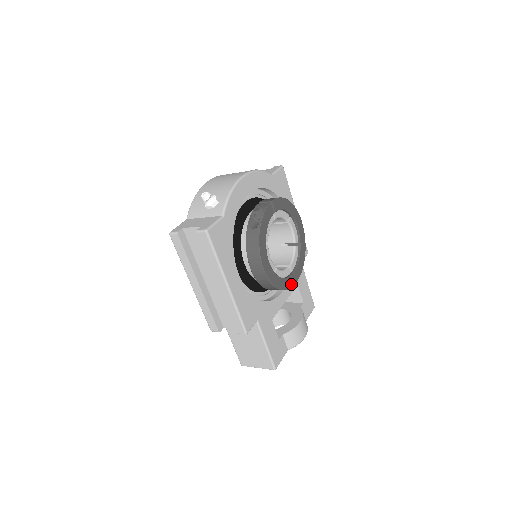
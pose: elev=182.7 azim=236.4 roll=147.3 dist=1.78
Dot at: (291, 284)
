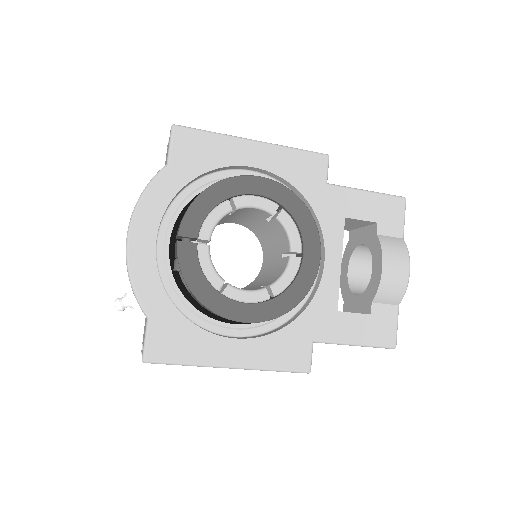
Dot at: (312, 272)
